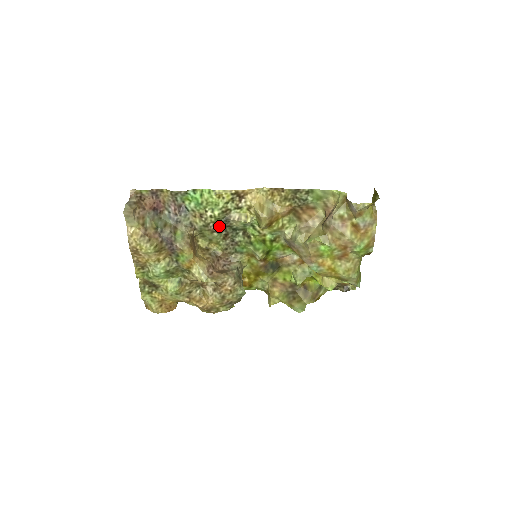
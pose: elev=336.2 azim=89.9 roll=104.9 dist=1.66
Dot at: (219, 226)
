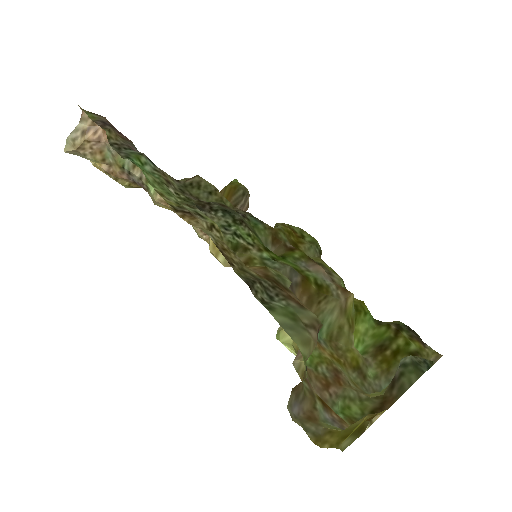
Dot at: occluded
